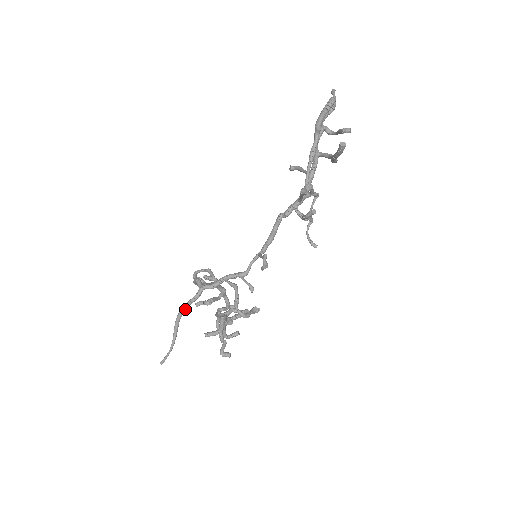
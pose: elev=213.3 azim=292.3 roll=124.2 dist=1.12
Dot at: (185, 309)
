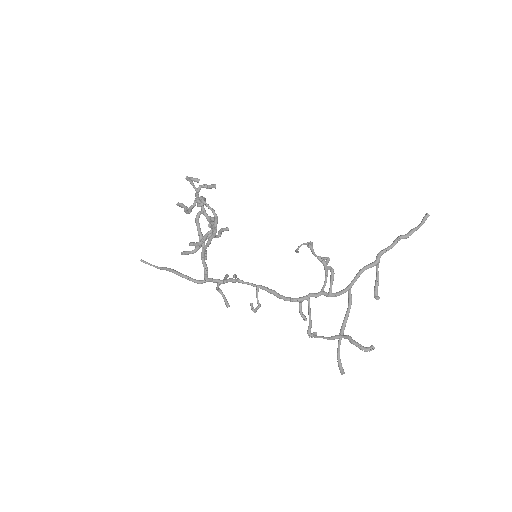
Dot at: (185, 278)
